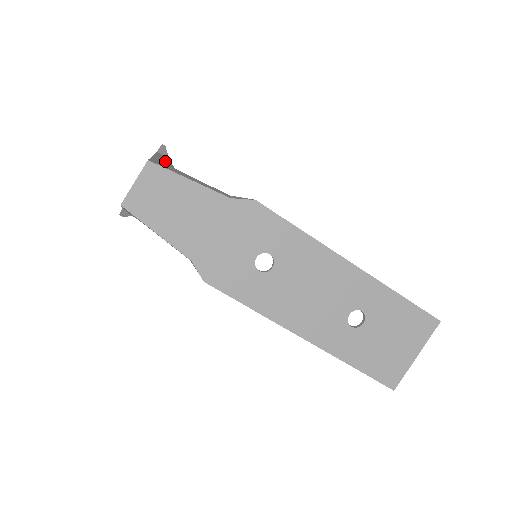
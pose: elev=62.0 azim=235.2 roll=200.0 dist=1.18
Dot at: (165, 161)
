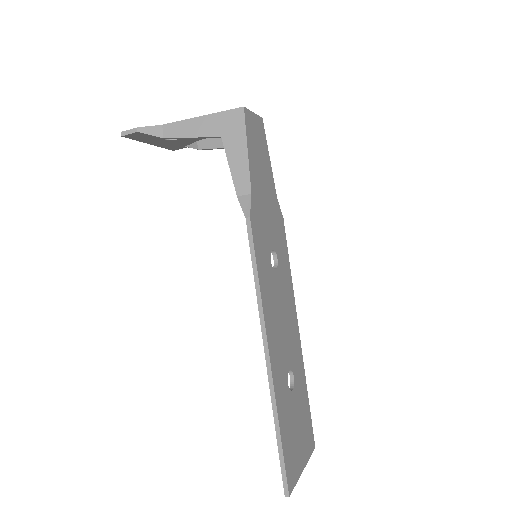
Dot at: occluded
